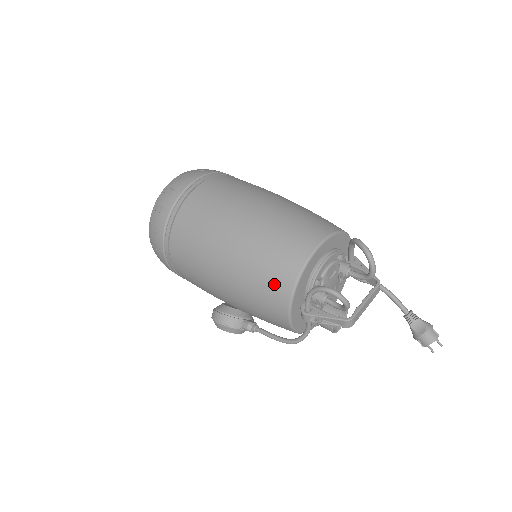
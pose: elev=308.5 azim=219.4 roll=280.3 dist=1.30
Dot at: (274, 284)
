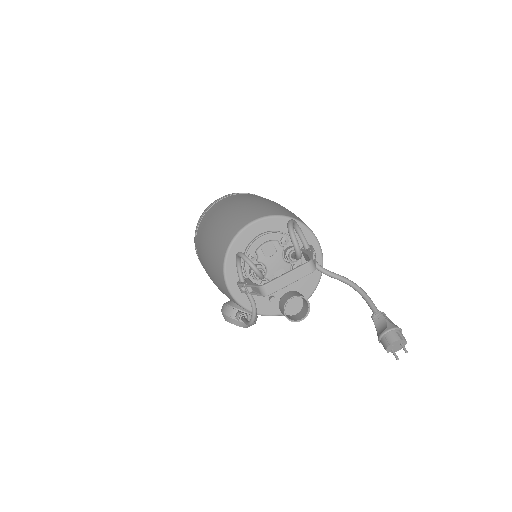
Dot at: (218, 256)
